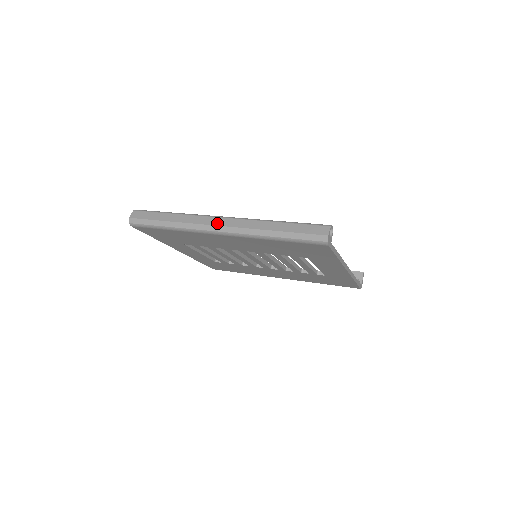
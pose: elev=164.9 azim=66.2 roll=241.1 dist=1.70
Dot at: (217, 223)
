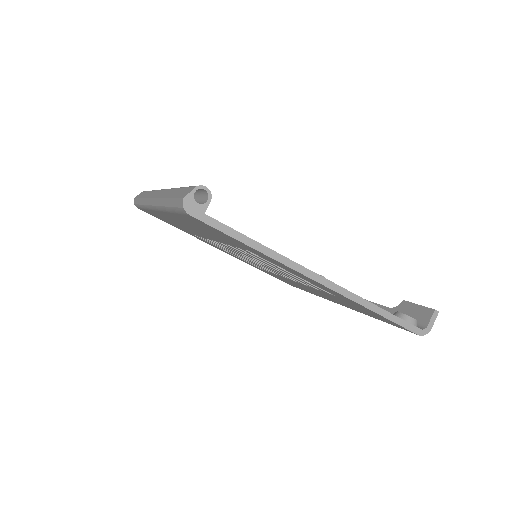
Dot at: (153, 196)
